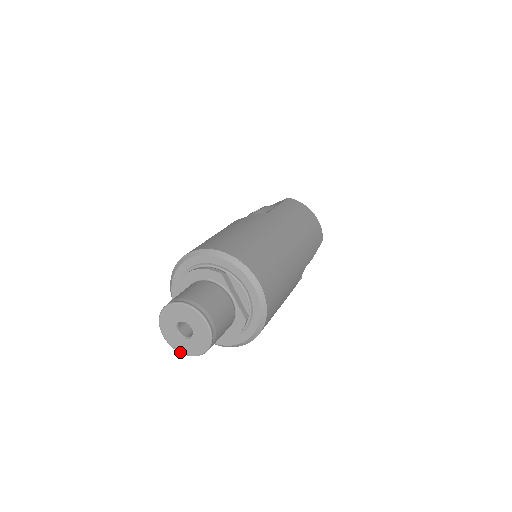
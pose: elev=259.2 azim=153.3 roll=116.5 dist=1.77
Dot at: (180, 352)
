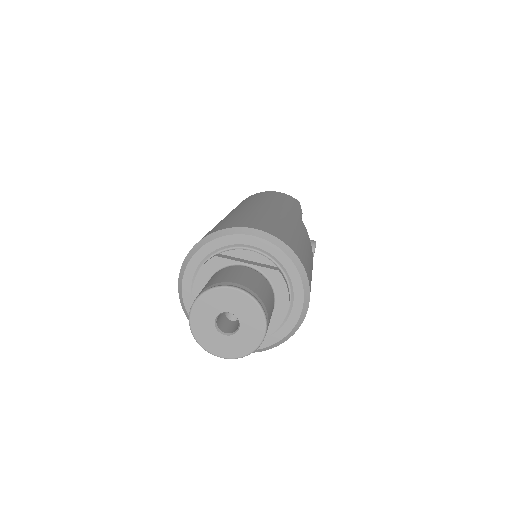
Dot at: (249, 353)
